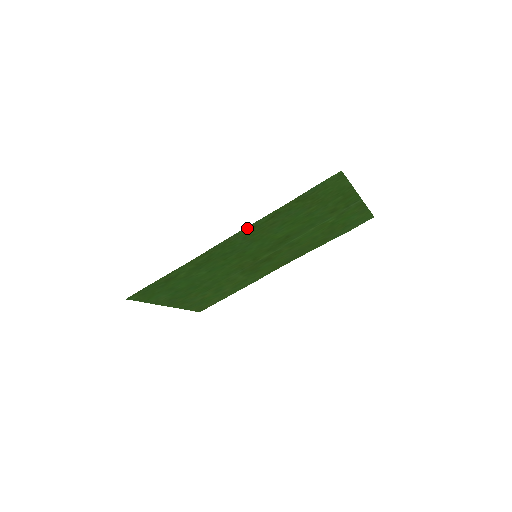
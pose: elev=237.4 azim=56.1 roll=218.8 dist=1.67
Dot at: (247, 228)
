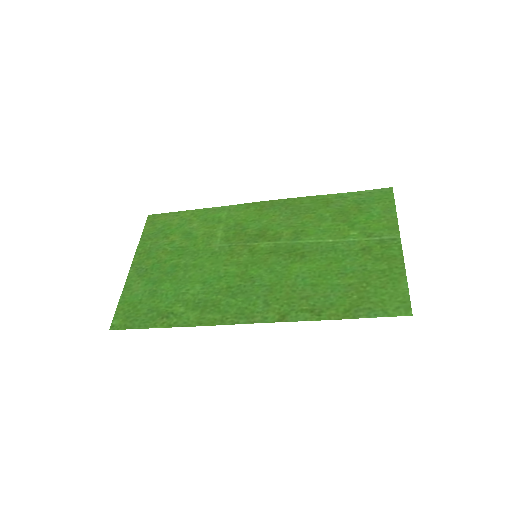
Dot at: (279, 319)
